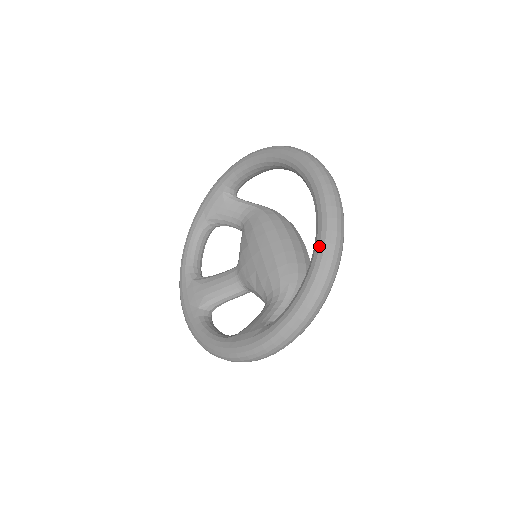
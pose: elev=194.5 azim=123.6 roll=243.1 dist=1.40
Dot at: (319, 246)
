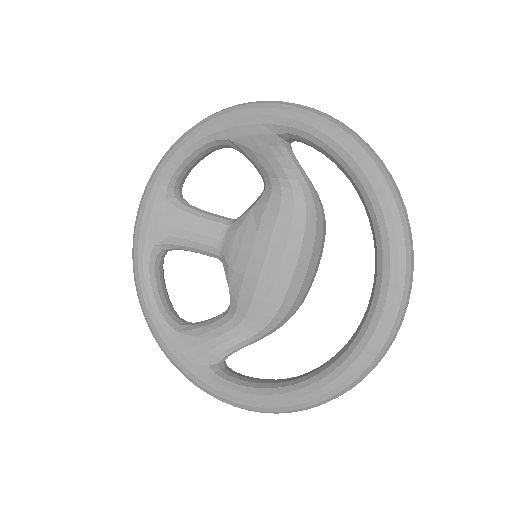
Dot at: (318, 389)
